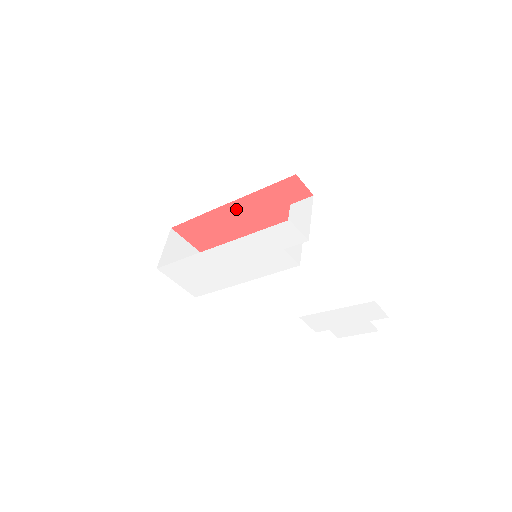
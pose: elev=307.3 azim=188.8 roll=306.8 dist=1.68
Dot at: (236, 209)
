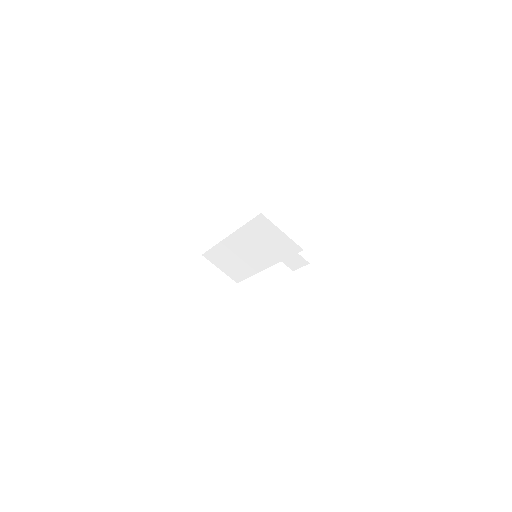
Dot at: occluded
